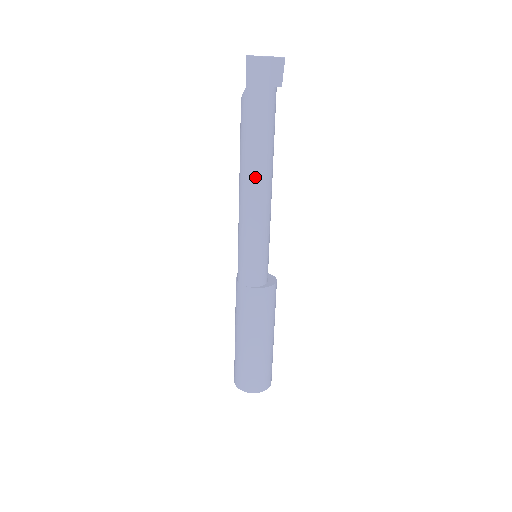
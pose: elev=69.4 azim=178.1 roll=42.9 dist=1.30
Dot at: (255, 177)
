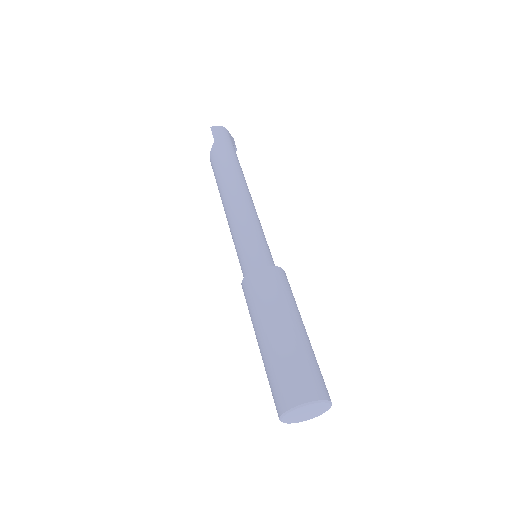
Dot at: (239, 184)
